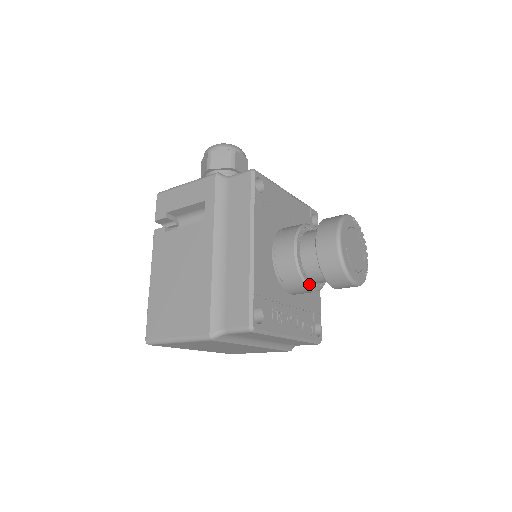
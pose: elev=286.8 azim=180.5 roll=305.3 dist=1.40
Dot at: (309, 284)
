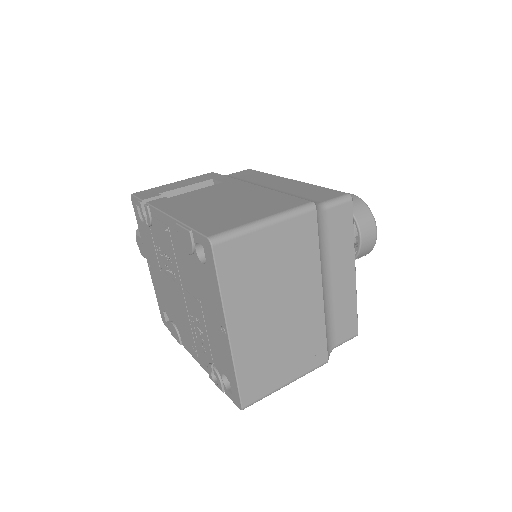
Dot at: occluded
